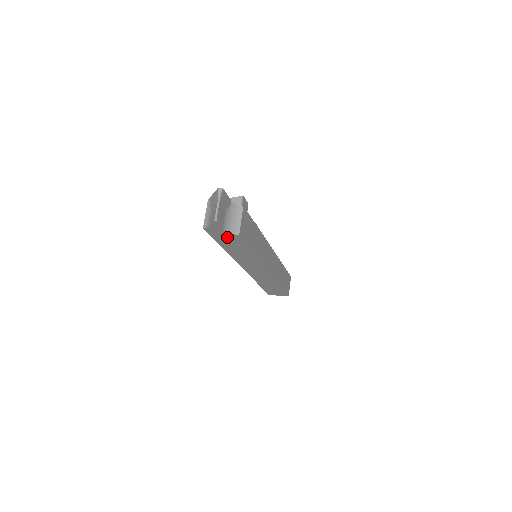
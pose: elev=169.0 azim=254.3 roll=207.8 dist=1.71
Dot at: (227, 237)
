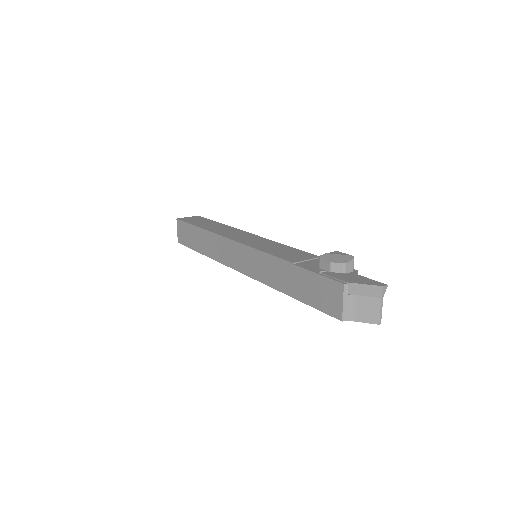
Dot at: occluded
